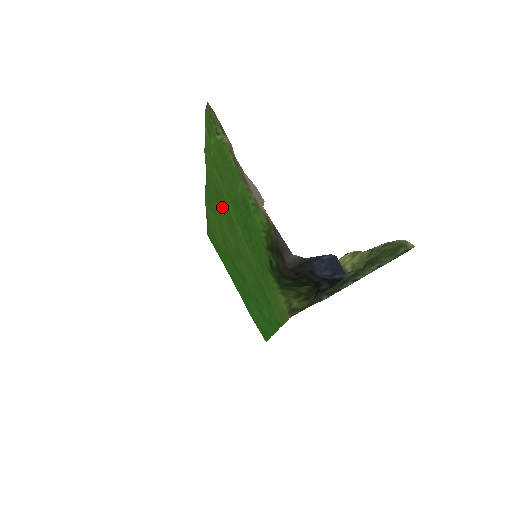
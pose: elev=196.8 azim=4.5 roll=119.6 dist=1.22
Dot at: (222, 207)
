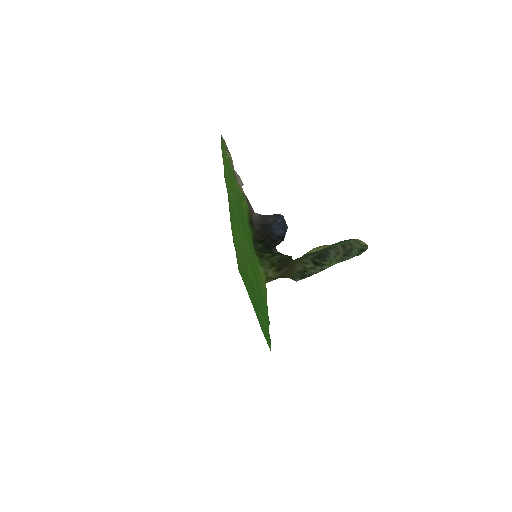
Dot at: (236, 221)
